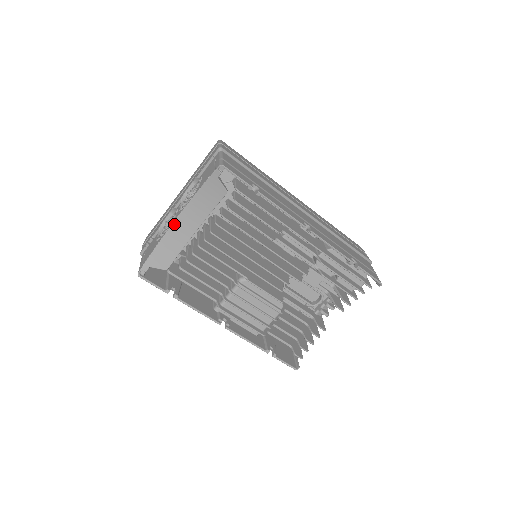
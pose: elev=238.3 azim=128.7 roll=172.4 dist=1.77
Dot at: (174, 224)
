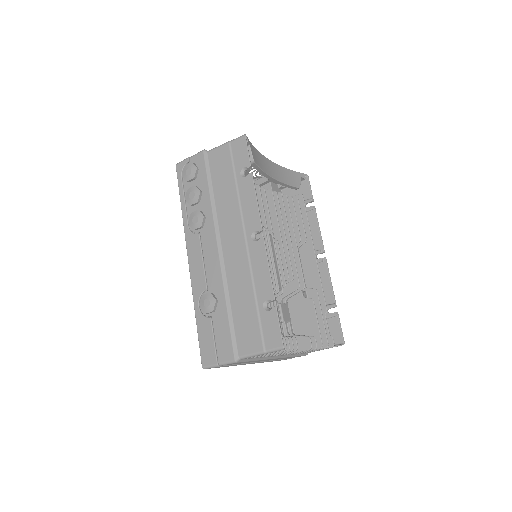
Dot at: (267, 159)
